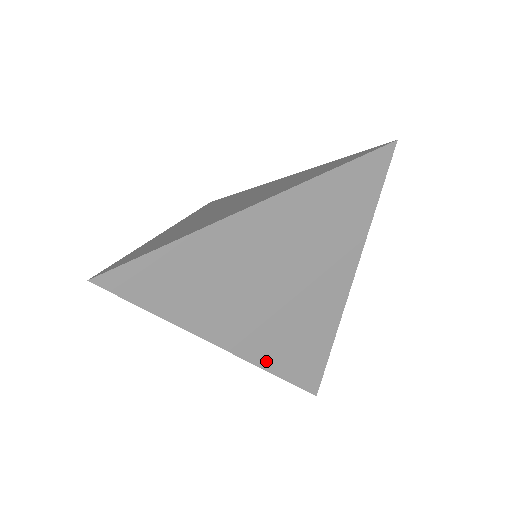
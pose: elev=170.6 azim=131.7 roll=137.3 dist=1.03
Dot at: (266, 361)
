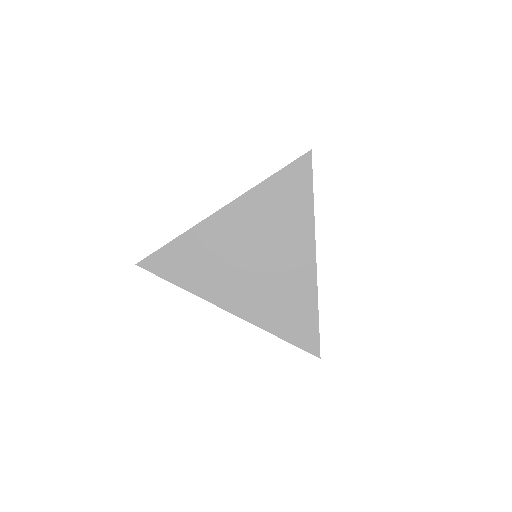
Dot at: (265, 323)
